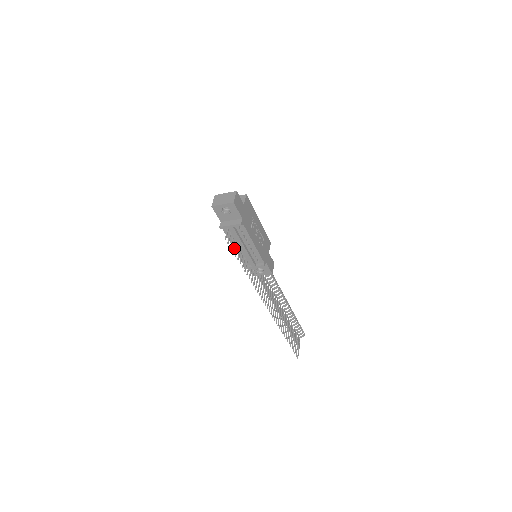
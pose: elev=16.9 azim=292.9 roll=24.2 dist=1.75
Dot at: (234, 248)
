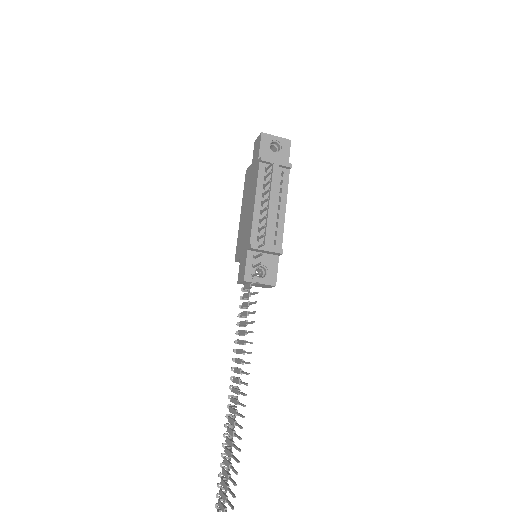
Dot at: (267, 191)
